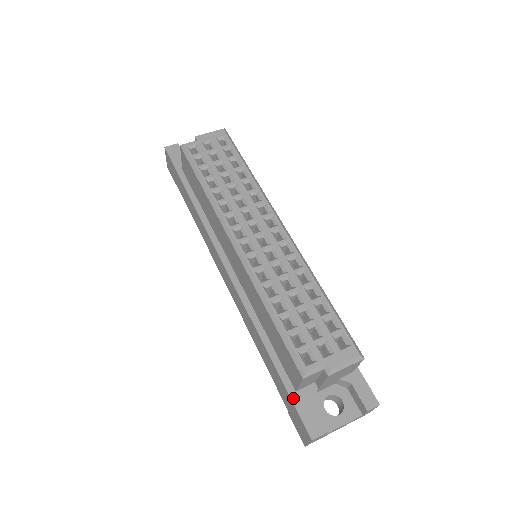
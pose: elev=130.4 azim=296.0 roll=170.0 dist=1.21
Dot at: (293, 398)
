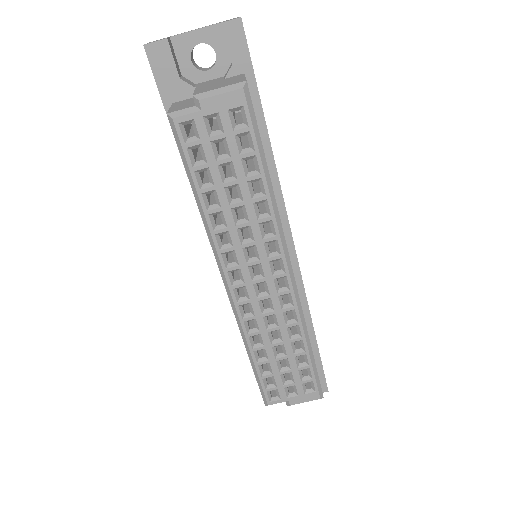
Dot at: occluded
